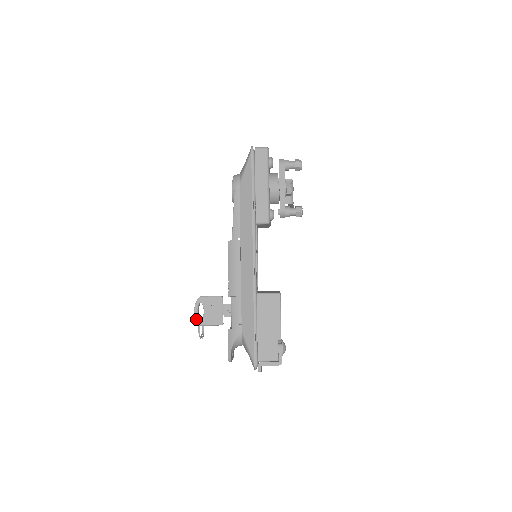
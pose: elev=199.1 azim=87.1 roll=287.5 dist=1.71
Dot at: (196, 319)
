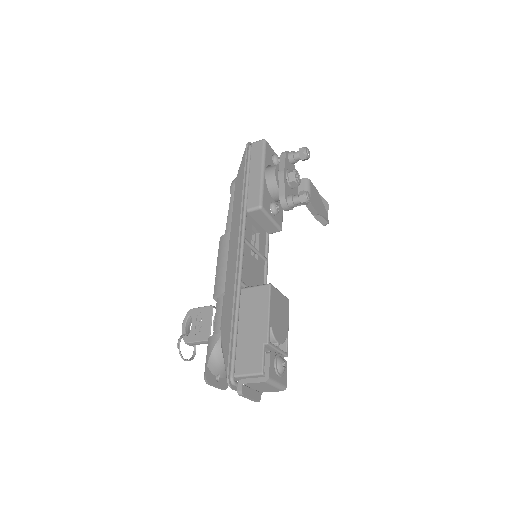
Dot at: occluded
